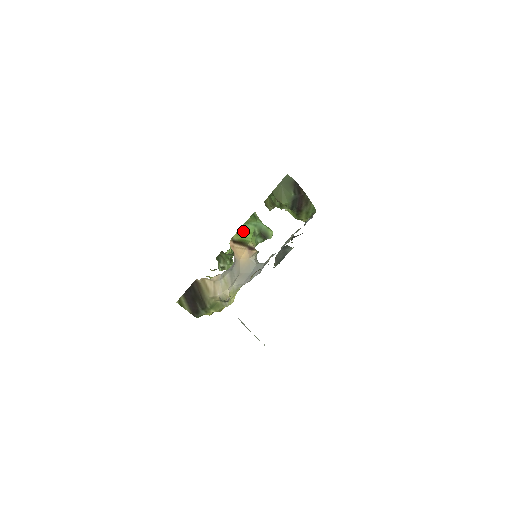
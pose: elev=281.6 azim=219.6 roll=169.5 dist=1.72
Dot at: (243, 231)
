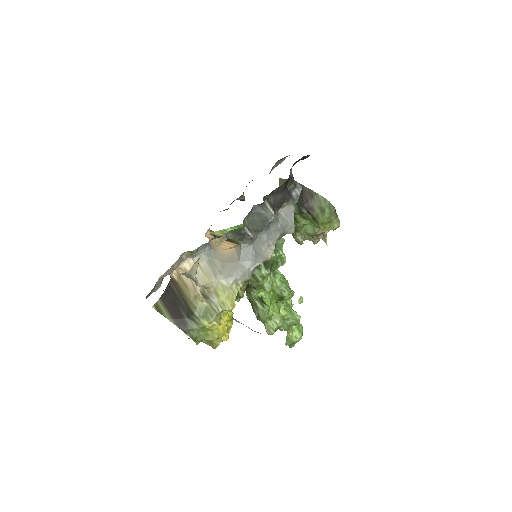
Dot at: occluded
